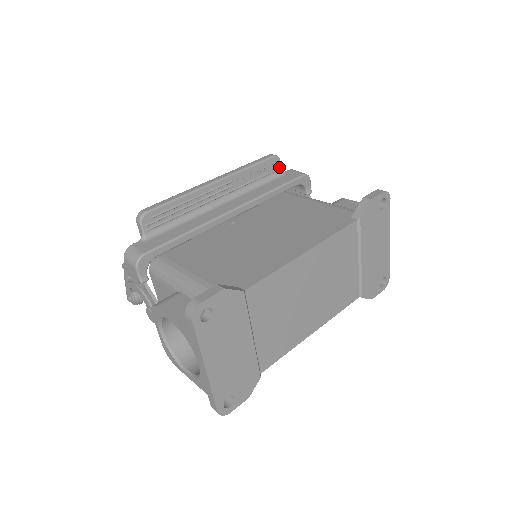
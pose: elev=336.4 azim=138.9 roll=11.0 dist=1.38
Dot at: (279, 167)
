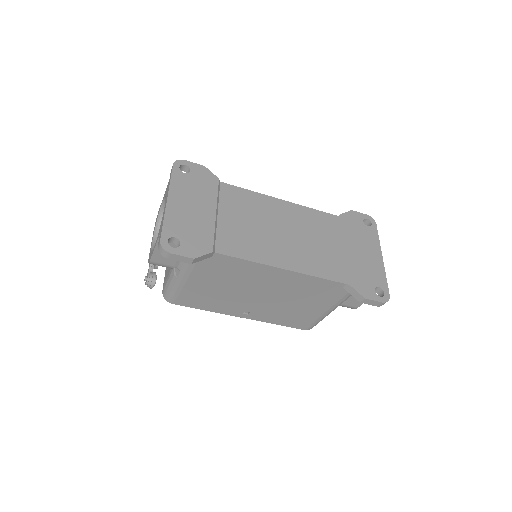
Dot at: occluded
